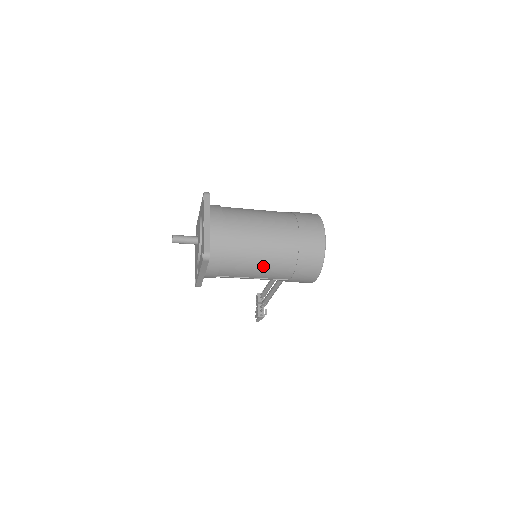
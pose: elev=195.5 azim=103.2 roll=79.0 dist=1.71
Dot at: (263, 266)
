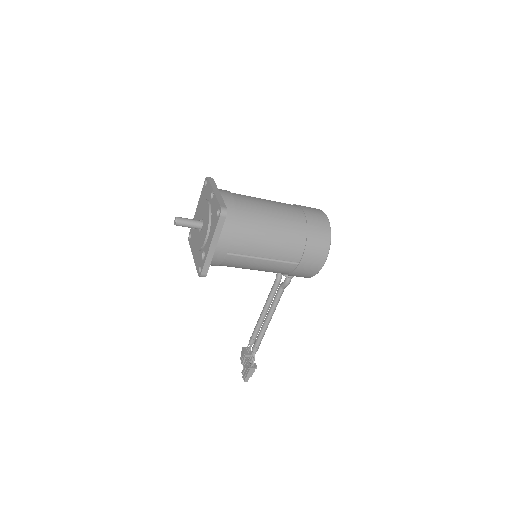
Dot at: (275, 238)
